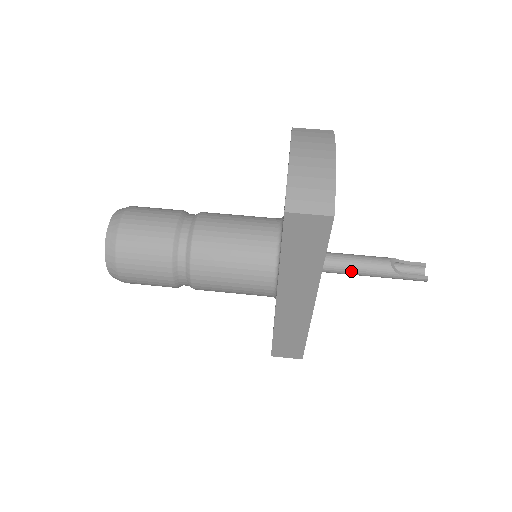
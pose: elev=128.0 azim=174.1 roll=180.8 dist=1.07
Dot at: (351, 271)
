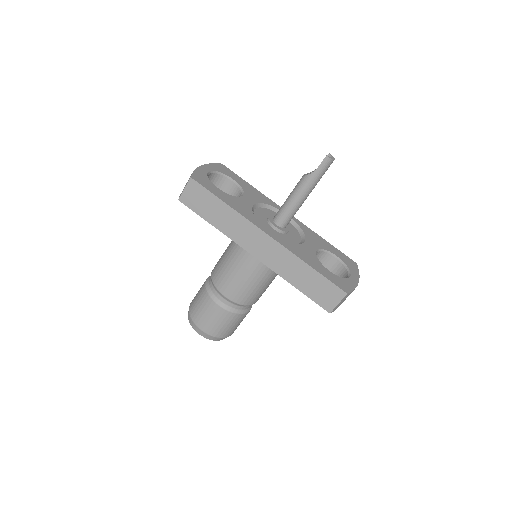
Dot at: (290, 204)
